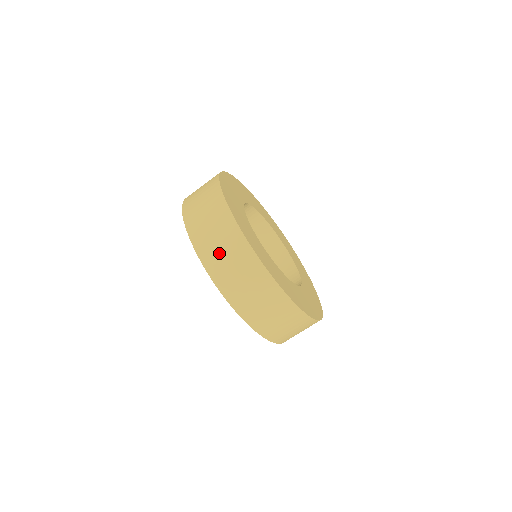
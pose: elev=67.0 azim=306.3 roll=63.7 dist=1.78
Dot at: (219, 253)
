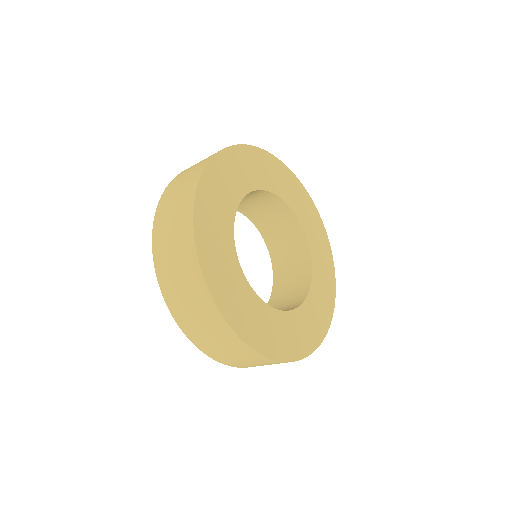
Dot at: (232, 358)
